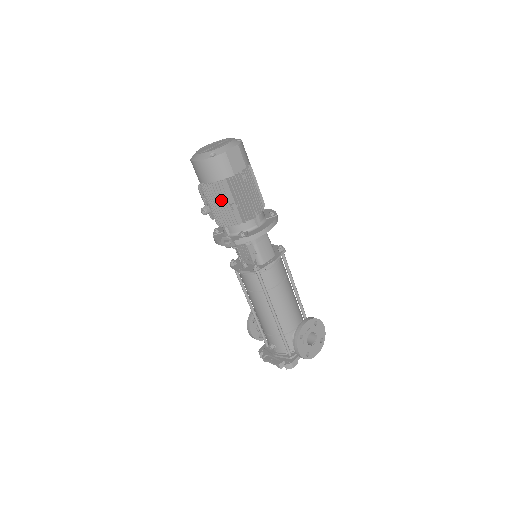
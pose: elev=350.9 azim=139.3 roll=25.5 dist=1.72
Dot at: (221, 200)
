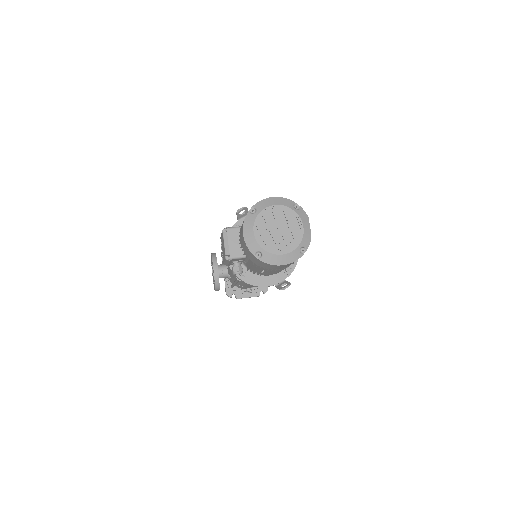
Dot at: occluded
